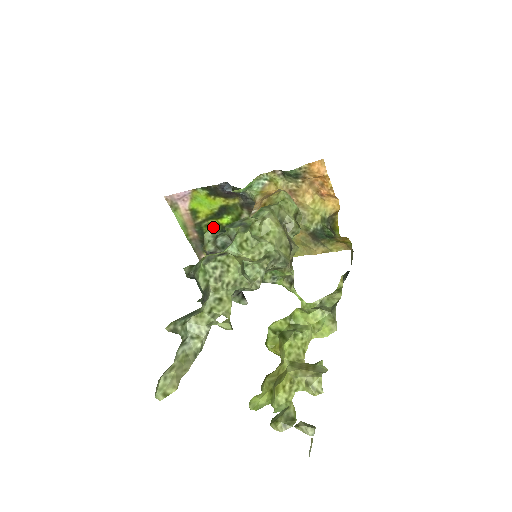
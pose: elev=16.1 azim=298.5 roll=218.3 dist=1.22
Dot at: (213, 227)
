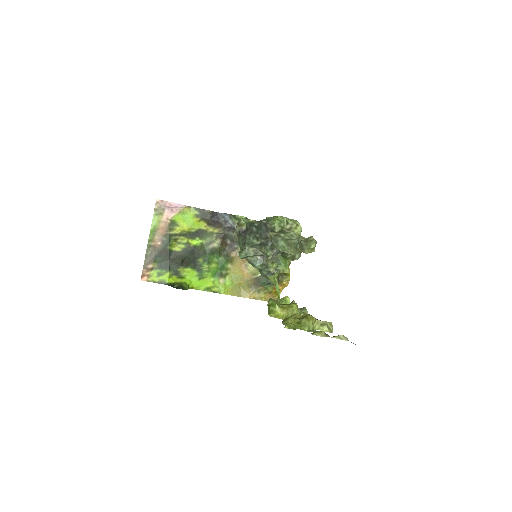
Dot at: (180, 243)
